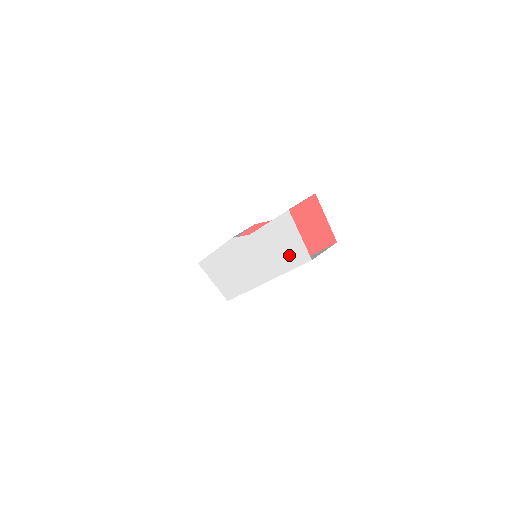
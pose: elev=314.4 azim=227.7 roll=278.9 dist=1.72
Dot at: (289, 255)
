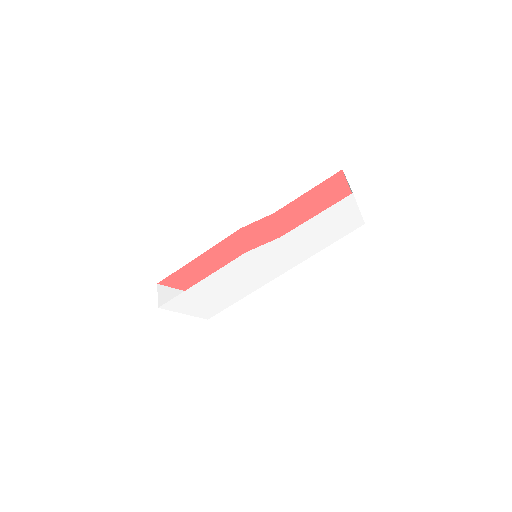
Dot at: (335, 232)
